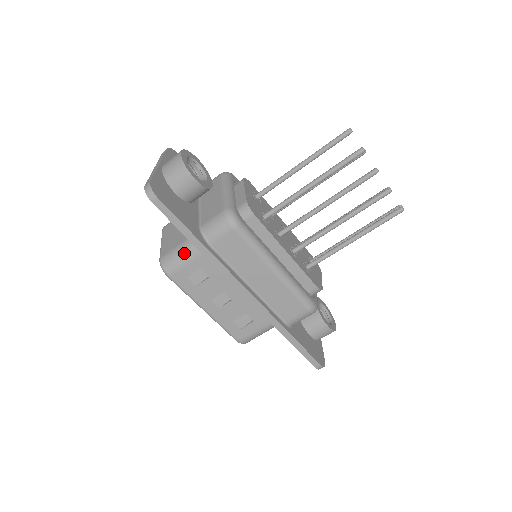
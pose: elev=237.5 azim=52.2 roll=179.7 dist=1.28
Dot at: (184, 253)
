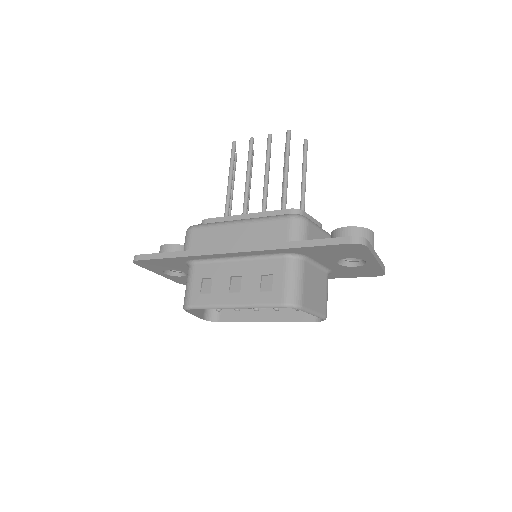
Dot at: (187, 282)
